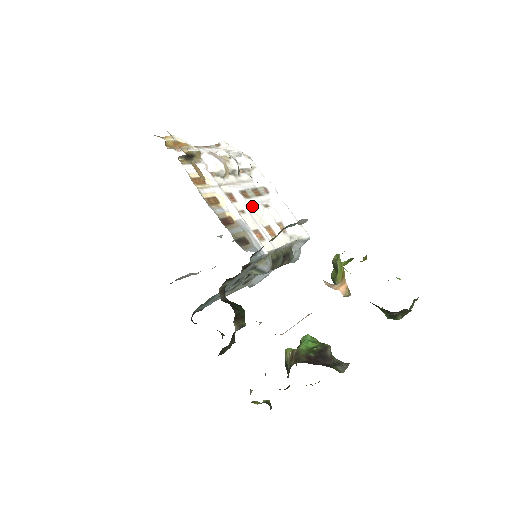
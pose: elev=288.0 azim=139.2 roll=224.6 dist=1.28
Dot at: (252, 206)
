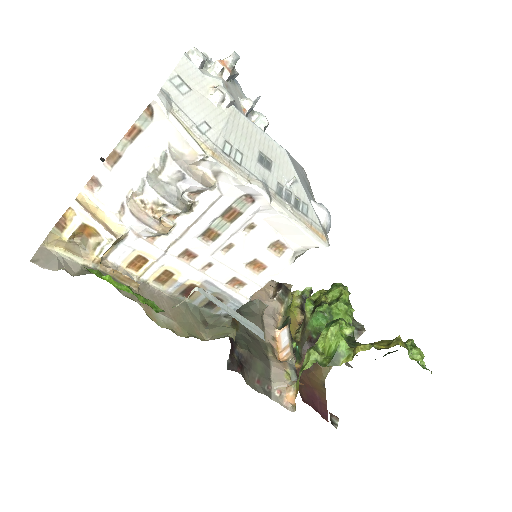
Dot at: (224, 246)
